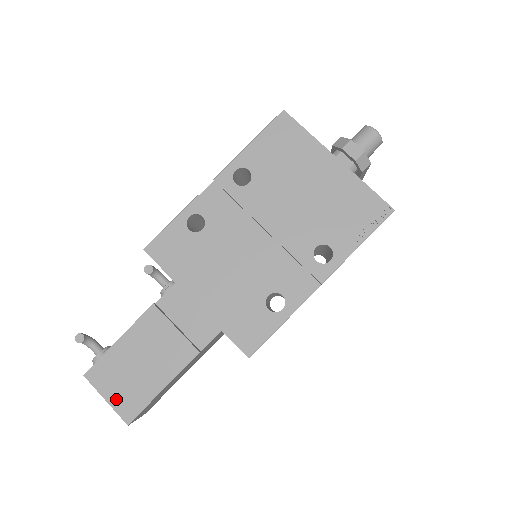
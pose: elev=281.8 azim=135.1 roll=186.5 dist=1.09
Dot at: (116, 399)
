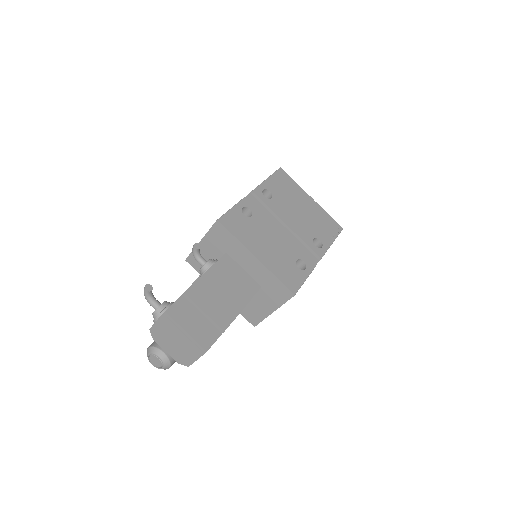
Dot at: (194, 331)
